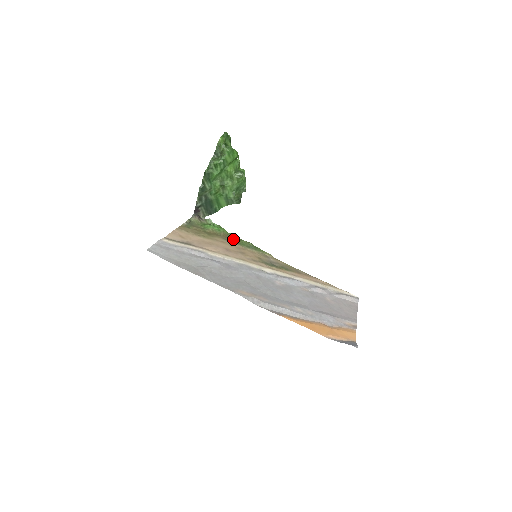
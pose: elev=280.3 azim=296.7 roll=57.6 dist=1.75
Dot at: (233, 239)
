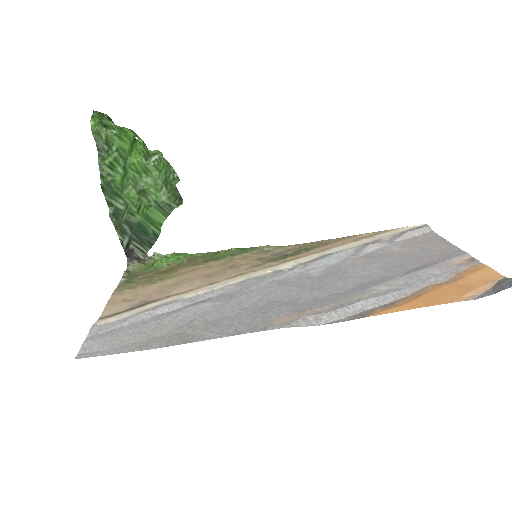
Dot at: (205, 258)
